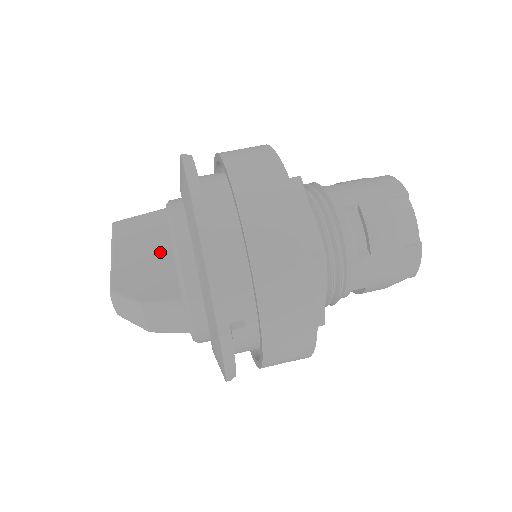
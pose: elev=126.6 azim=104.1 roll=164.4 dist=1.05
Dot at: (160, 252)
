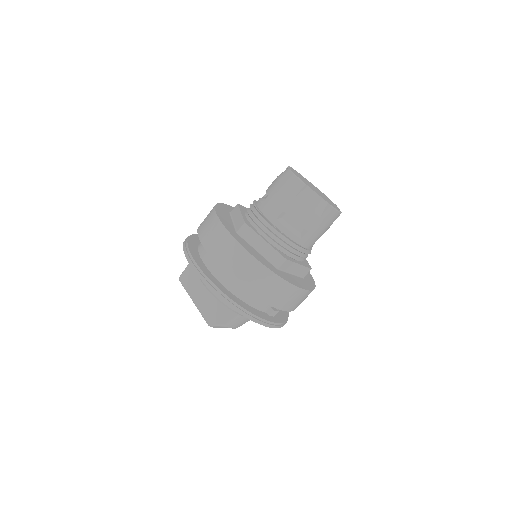
Dot at: occluded
